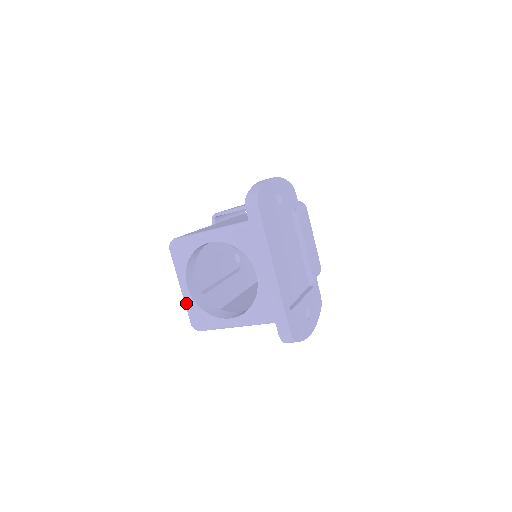
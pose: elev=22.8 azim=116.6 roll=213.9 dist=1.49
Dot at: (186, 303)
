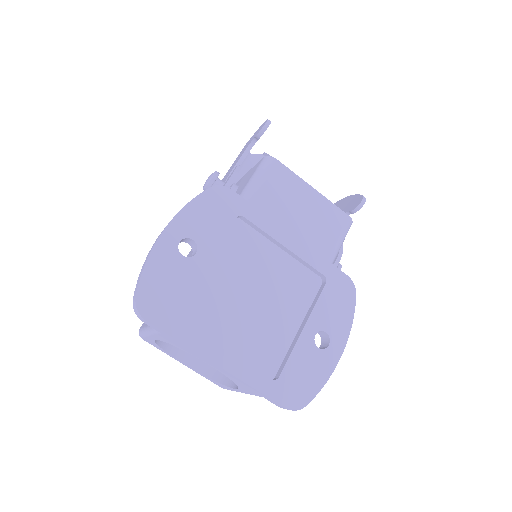
Dot at: occluded
